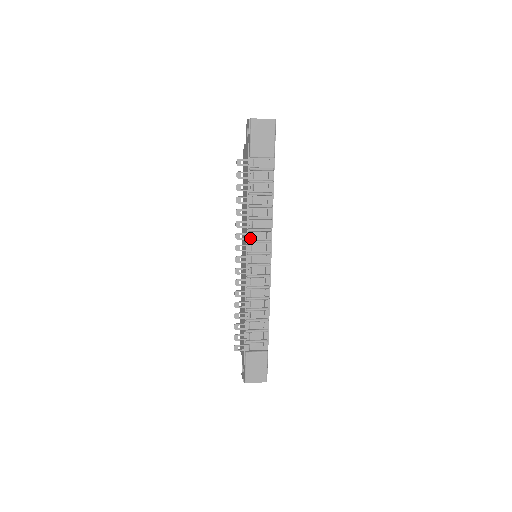
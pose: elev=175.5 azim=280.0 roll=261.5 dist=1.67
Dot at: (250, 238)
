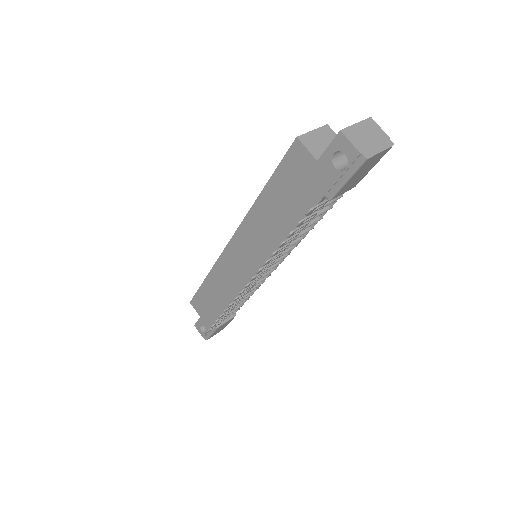
Dot at: (272, 264)
